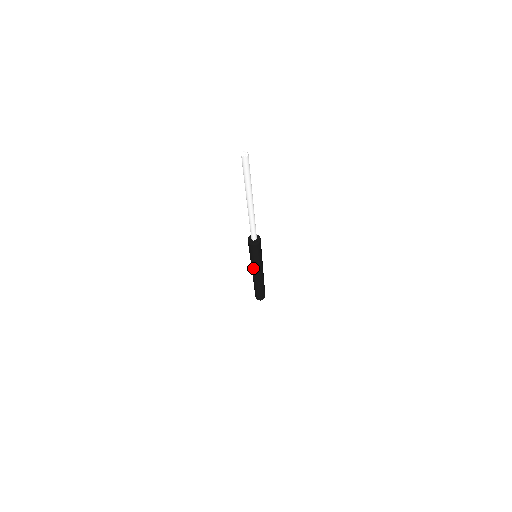
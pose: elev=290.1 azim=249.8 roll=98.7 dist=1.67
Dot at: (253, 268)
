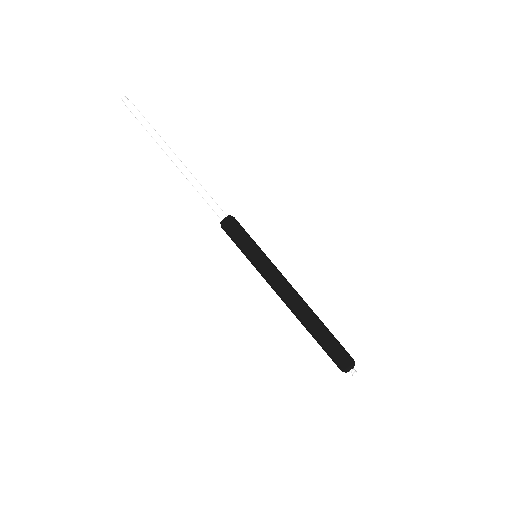
Dot at: (272, 274)
